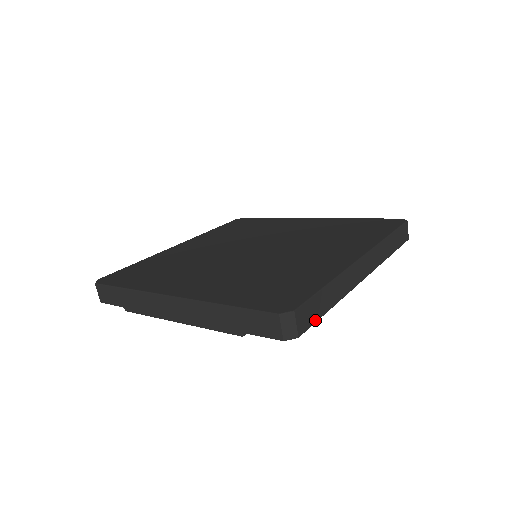
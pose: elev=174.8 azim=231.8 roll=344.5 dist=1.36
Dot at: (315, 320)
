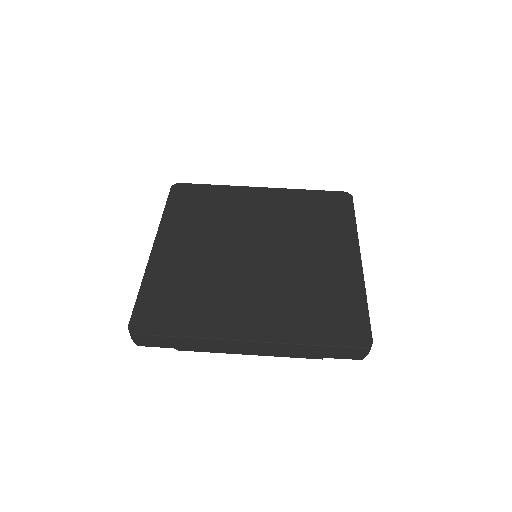
Dot at: occluded
